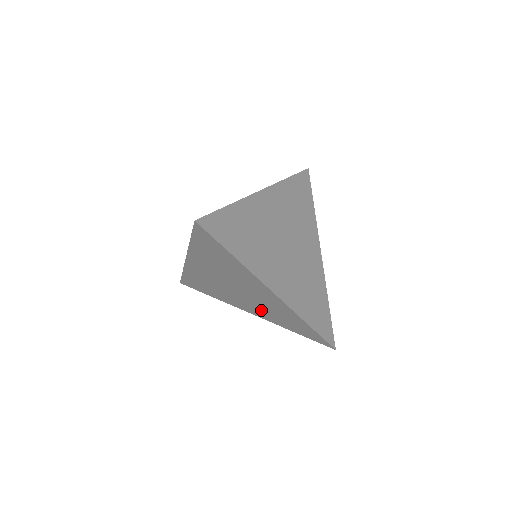
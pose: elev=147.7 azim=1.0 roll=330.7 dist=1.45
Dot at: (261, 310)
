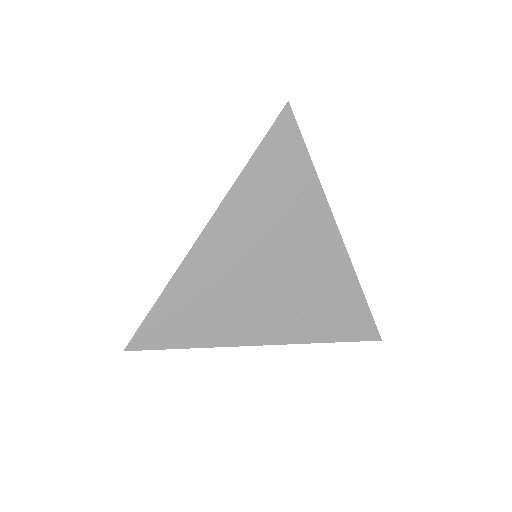
Dot at: occluded
